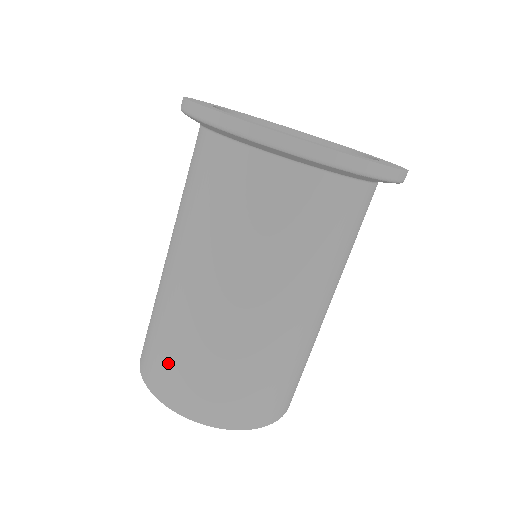
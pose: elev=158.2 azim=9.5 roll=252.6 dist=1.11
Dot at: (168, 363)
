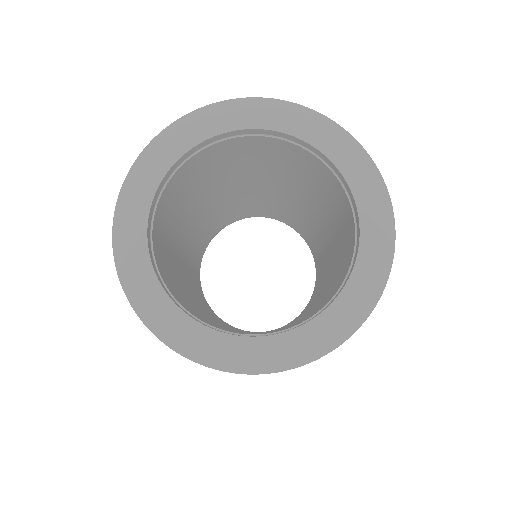
Dot at: occluded
